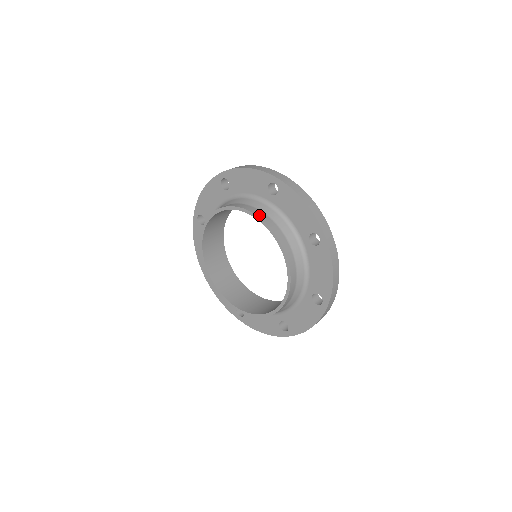
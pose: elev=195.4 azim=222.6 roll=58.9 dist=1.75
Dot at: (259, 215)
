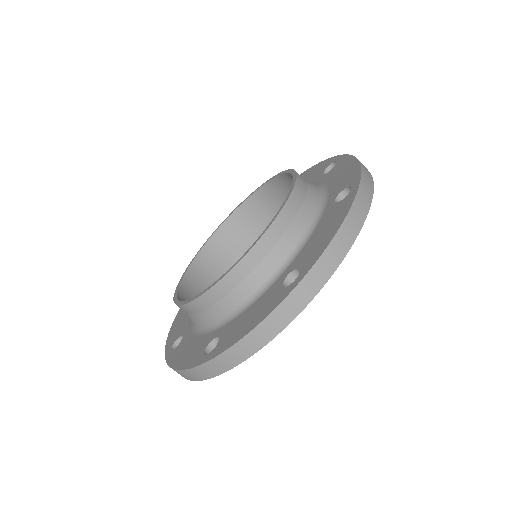
Dot at: occluded
